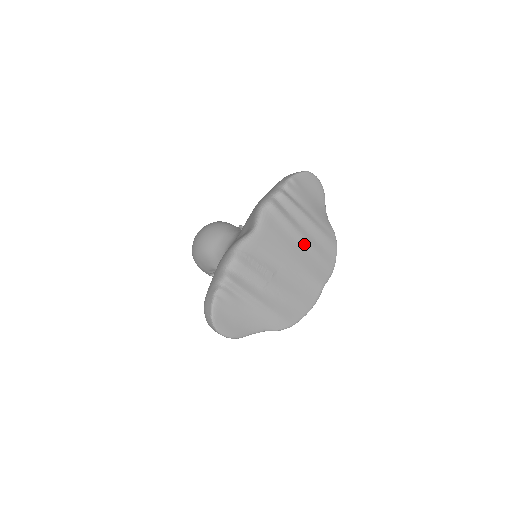
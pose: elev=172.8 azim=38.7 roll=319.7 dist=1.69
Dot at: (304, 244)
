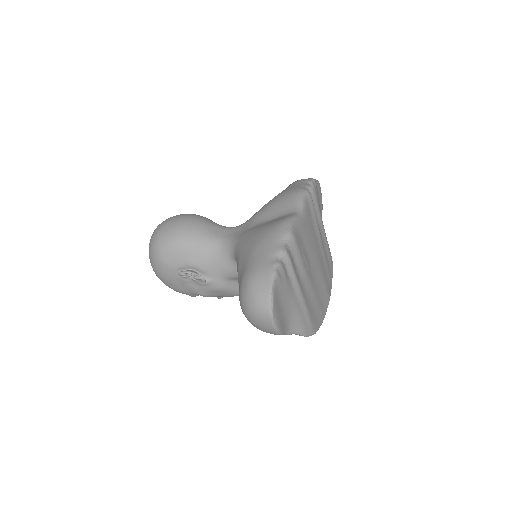
Dot at: (322, 249)
